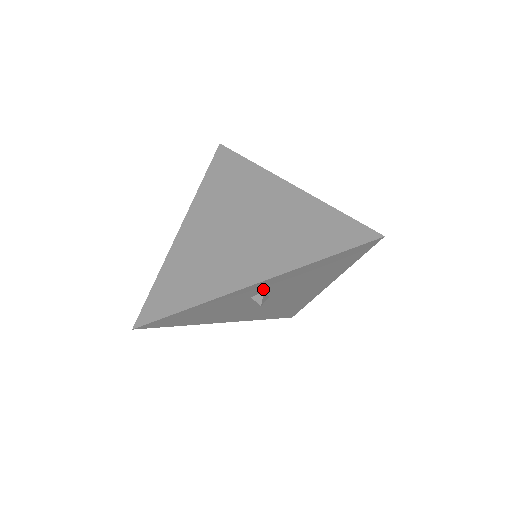
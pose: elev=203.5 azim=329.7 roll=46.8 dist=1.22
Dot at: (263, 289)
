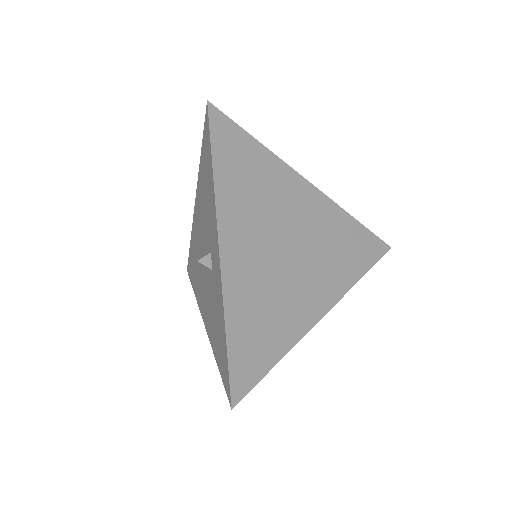
Dot at: occluded
